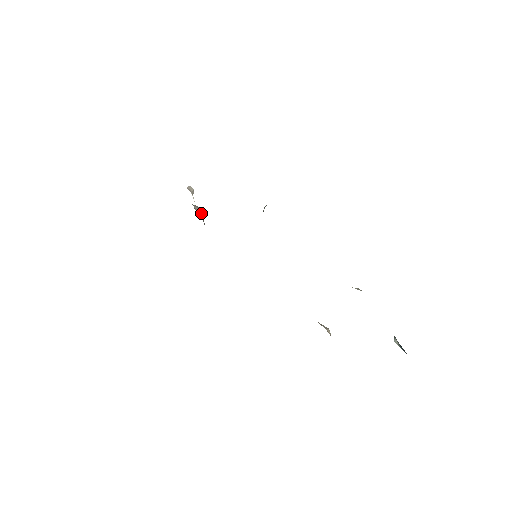
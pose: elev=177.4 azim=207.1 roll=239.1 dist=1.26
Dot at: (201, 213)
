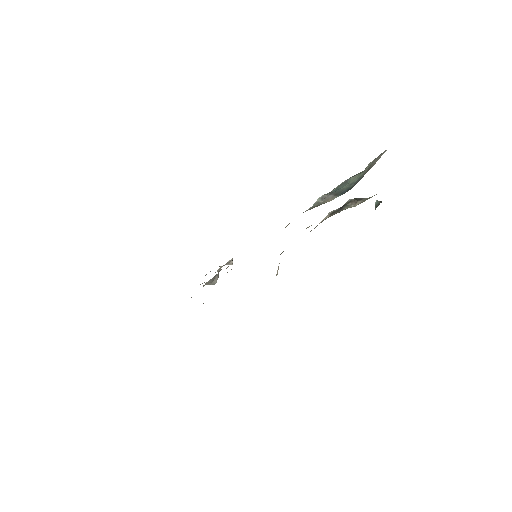
Dot at: (218, 276)
